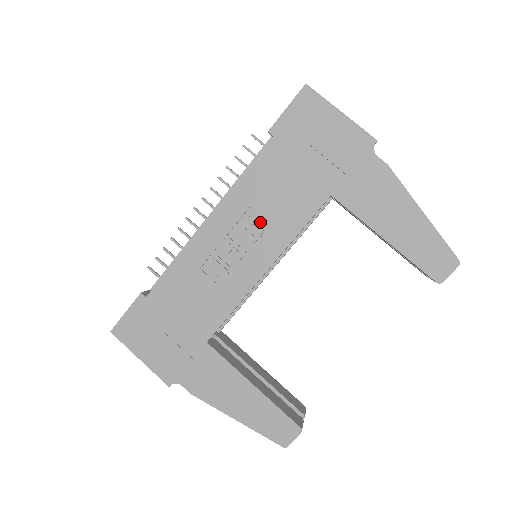
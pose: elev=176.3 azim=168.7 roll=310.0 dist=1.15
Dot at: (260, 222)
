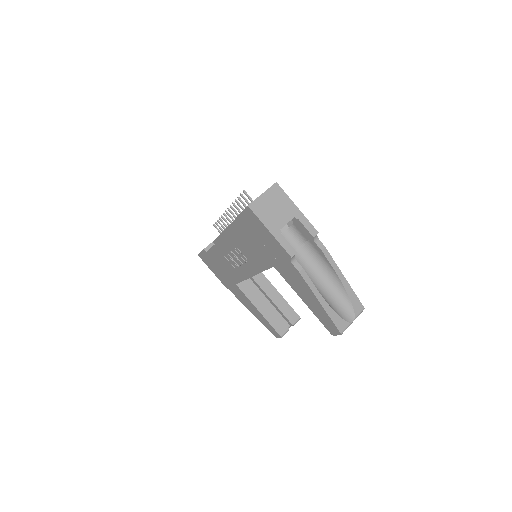
Dot at: (244, 255)
